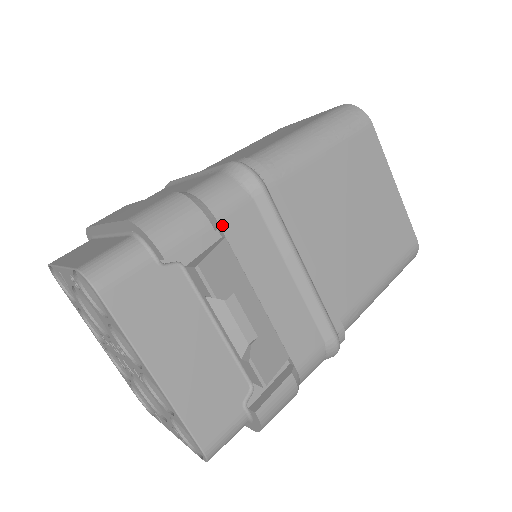
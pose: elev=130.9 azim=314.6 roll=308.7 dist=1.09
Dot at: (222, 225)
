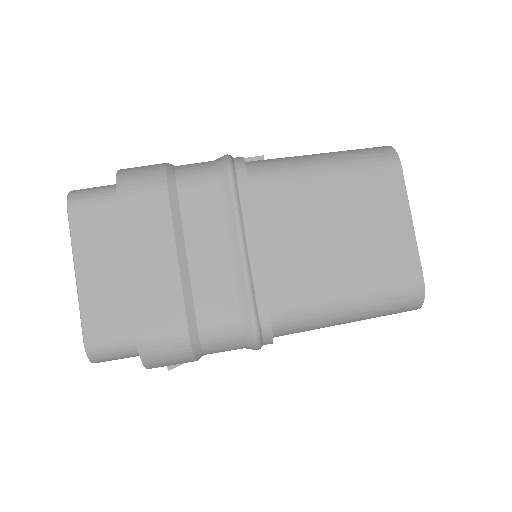
Dot at: occluded
